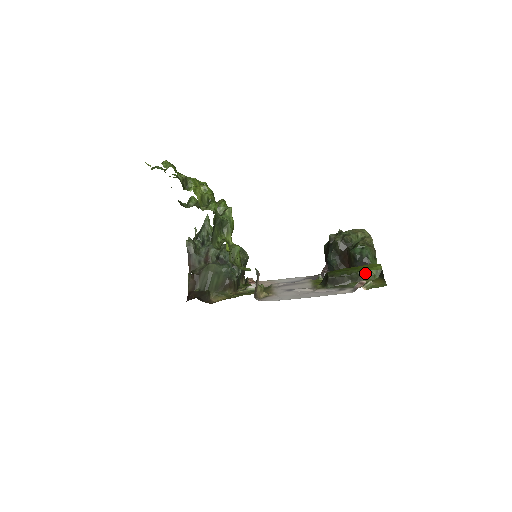
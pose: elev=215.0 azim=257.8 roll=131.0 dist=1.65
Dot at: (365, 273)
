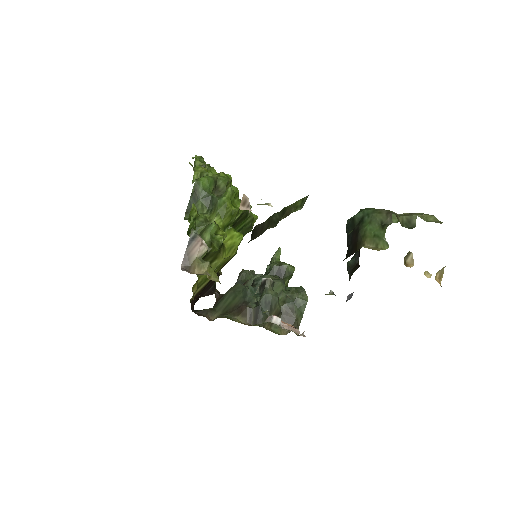
Dot at: (288, 208)
